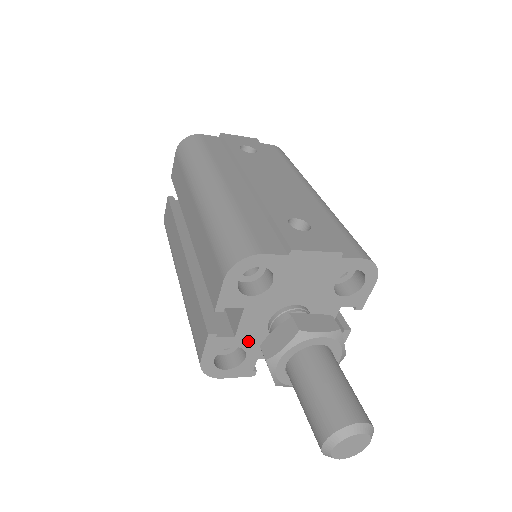
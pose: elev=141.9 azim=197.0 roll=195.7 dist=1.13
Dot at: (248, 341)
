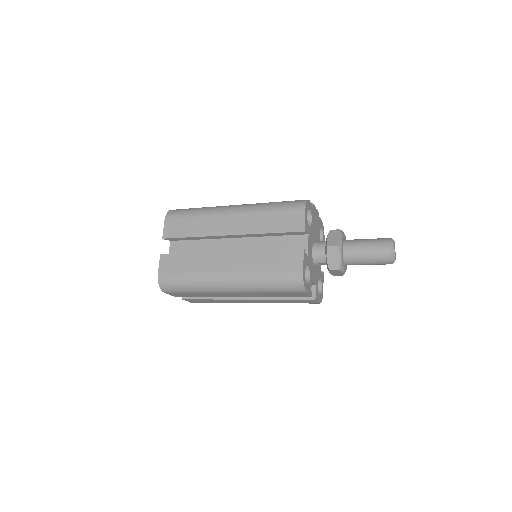
Dot at: (310, 262)
